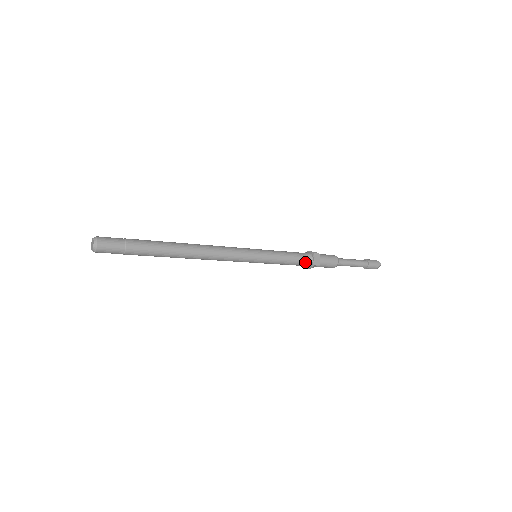
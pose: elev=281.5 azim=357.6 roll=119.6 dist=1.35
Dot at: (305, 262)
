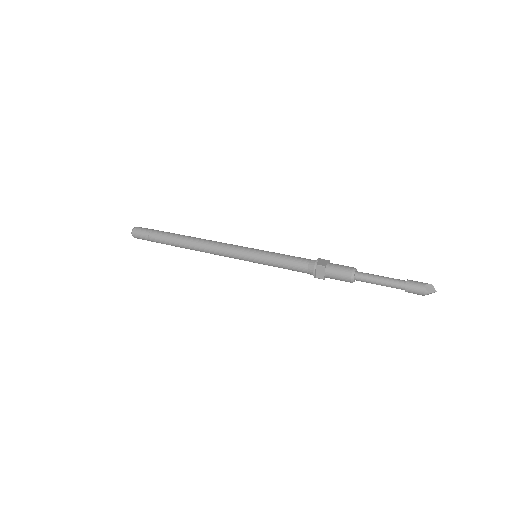
Dot at: (307, 272)
